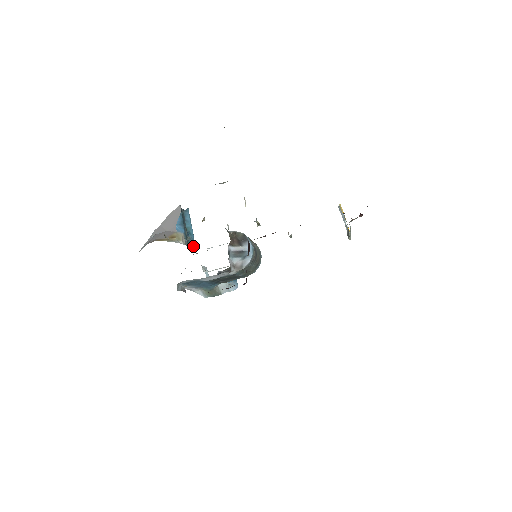
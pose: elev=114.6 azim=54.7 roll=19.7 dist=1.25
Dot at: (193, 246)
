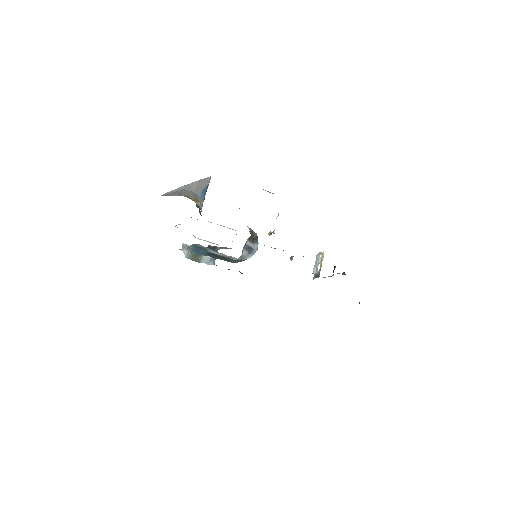
Dot at: (200, 213)
